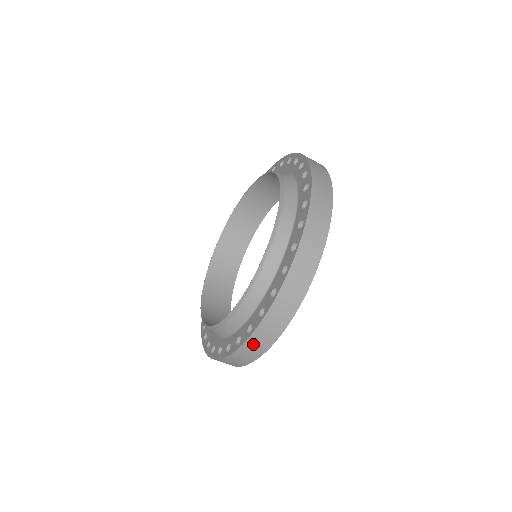
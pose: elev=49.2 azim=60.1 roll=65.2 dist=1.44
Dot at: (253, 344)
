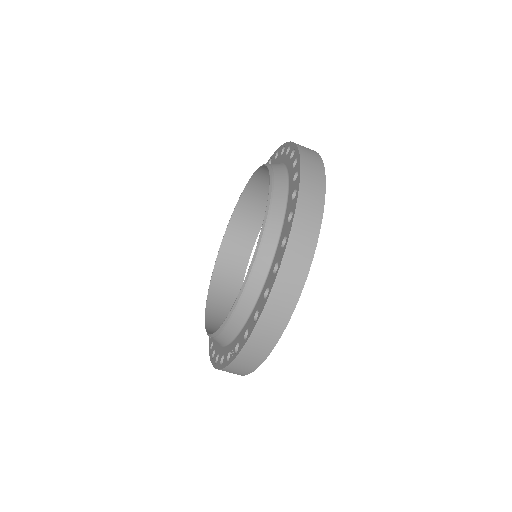
Dot at: occluded
